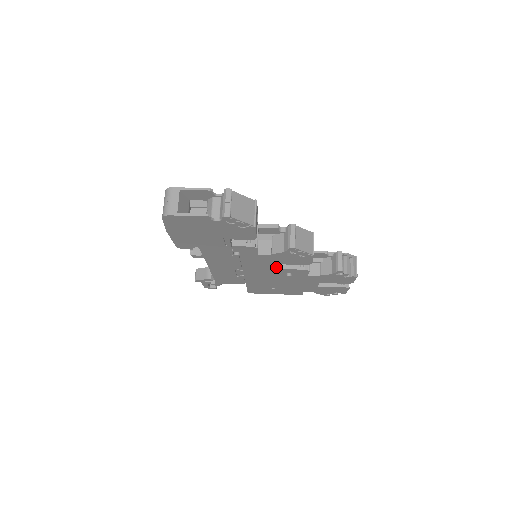
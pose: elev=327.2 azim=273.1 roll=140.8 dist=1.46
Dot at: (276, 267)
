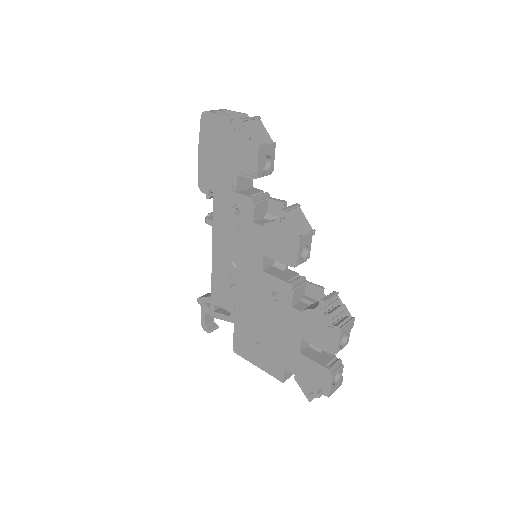
Dot at: (266, 271)
